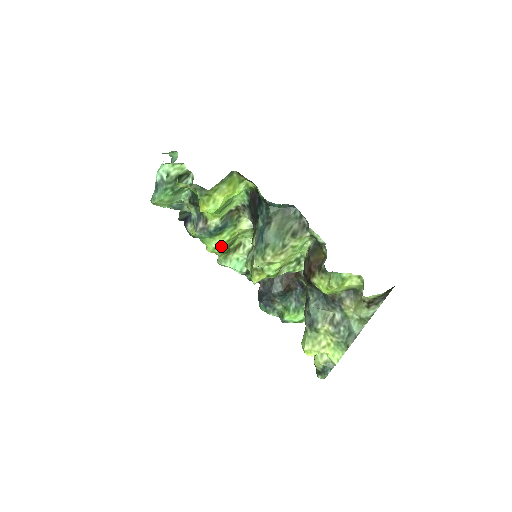
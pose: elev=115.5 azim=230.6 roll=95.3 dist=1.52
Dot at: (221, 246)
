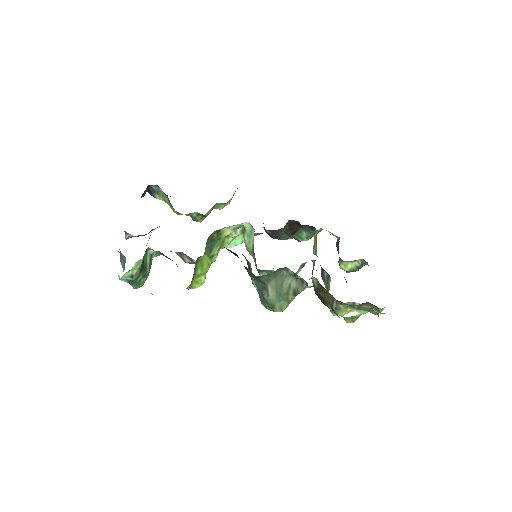
Dot at: occluded
